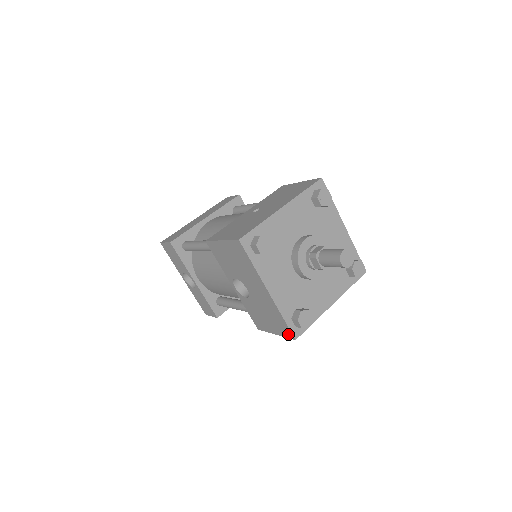
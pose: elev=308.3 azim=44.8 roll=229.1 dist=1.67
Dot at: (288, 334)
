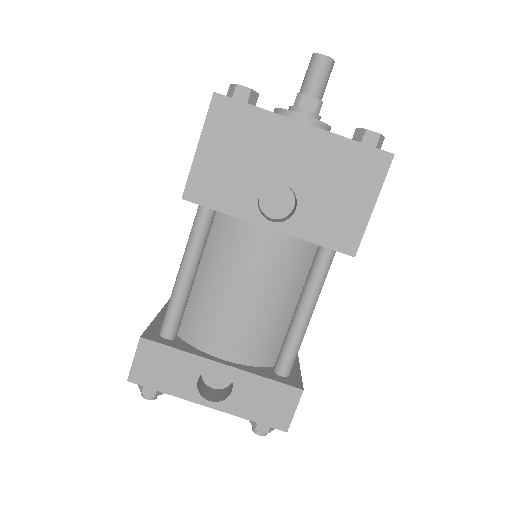
Dot at: (381, 163)
